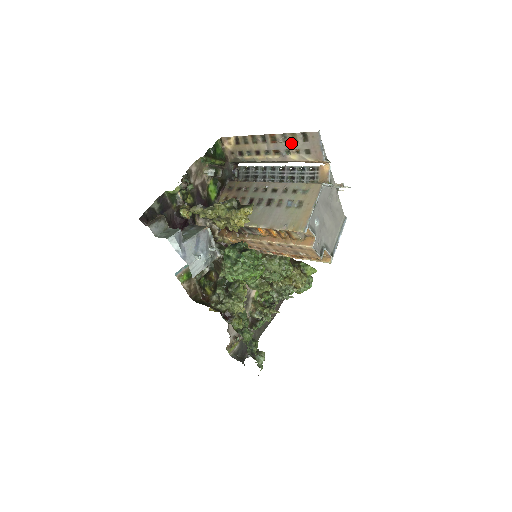
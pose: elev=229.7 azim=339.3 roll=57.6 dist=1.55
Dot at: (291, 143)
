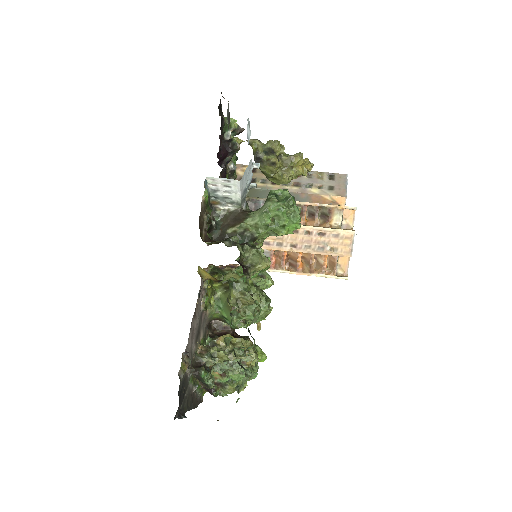
Dot at: (316, 179)
